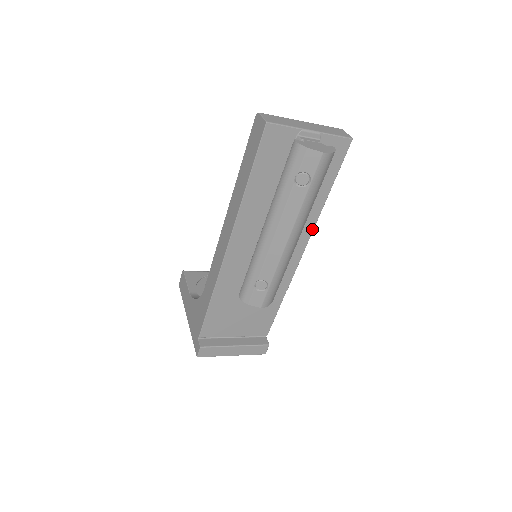
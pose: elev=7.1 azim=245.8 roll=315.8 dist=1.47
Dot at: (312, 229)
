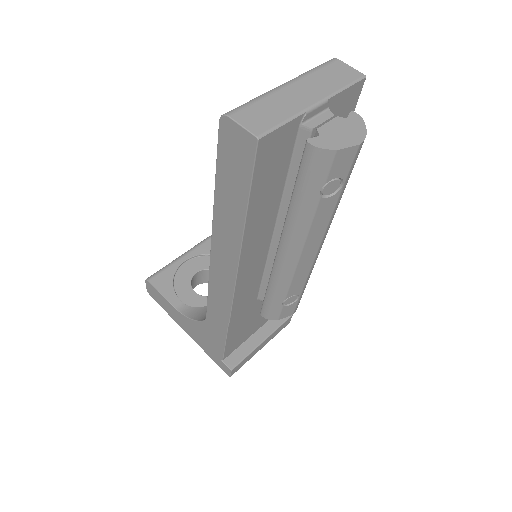
Dot at: occluded
